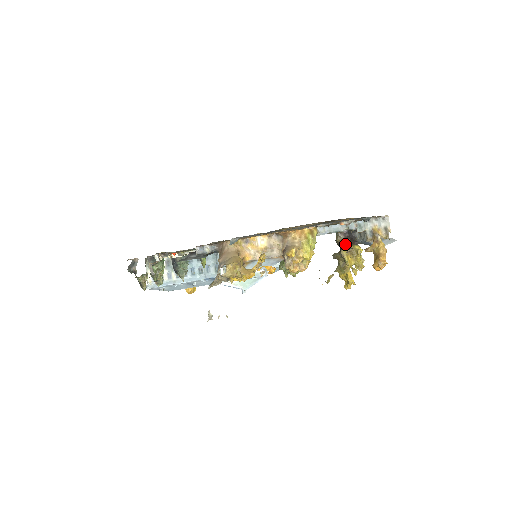
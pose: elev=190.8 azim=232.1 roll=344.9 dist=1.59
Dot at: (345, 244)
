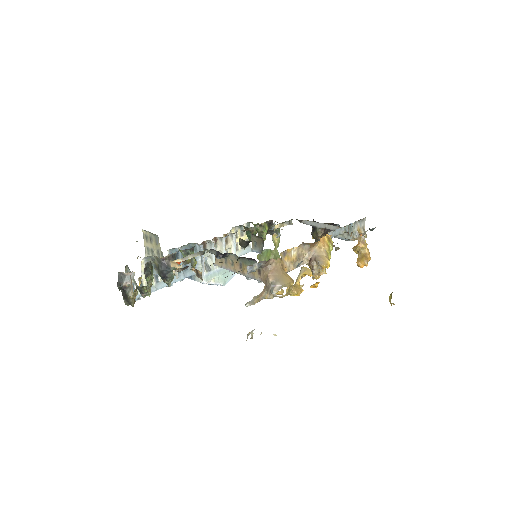
Dot at: occluded
